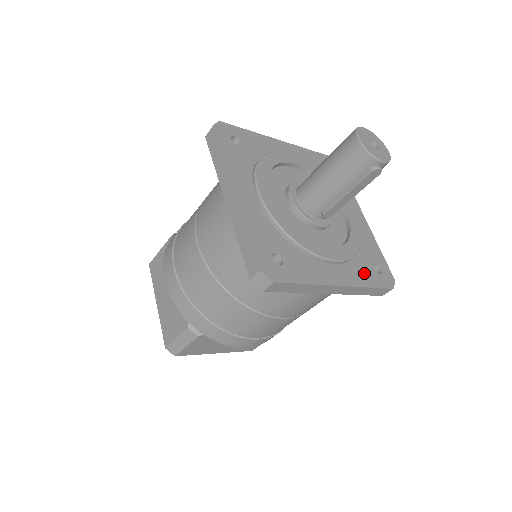
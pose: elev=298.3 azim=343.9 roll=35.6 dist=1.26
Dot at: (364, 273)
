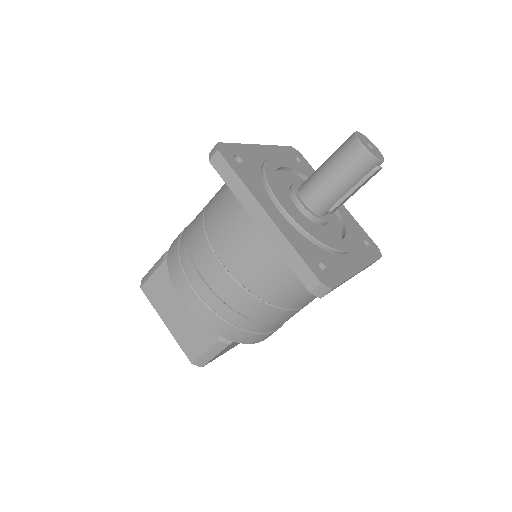
Dot at: (364, 252)
